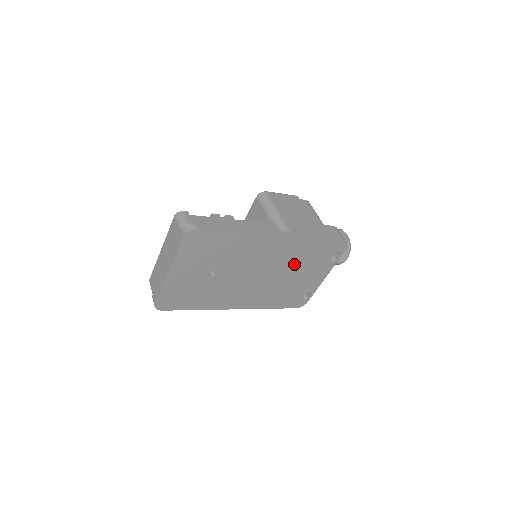
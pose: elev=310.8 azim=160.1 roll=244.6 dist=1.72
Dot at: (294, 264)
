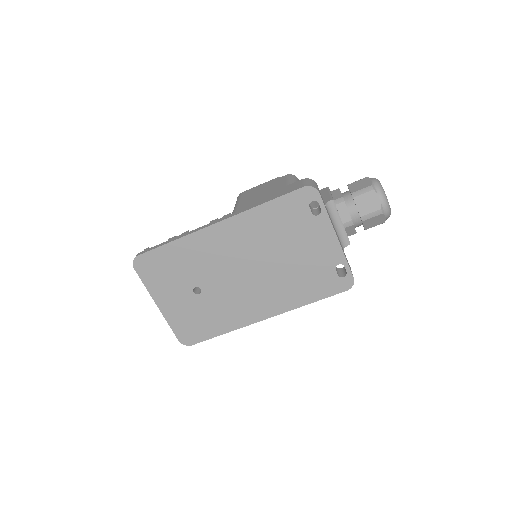
Dot at: (273, 242)
